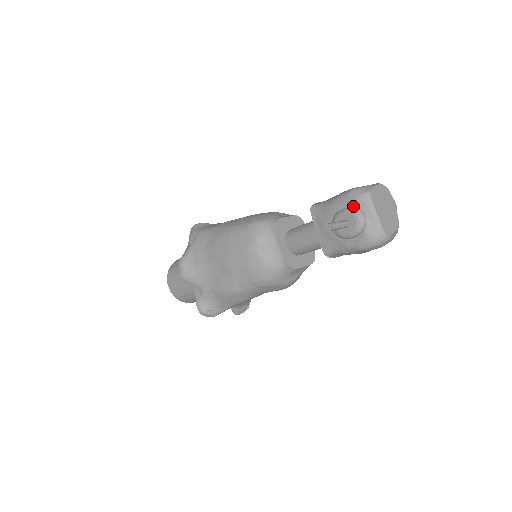
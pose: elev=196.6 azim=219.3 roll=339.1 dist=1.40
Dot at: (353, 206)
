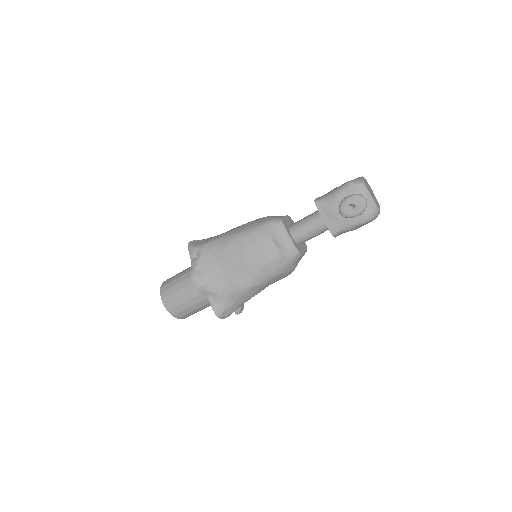
Dot at: (354, 193)
